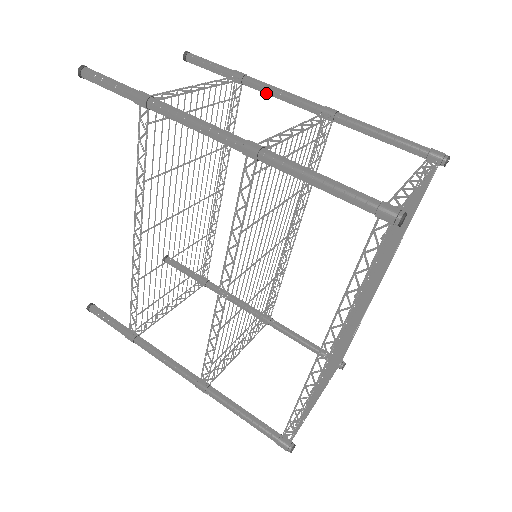
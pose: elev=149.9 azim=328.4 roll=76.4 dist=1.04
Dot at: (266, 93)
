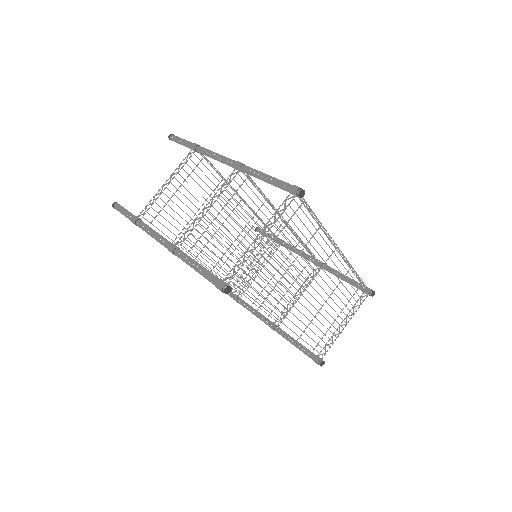
Dot at: occluded
